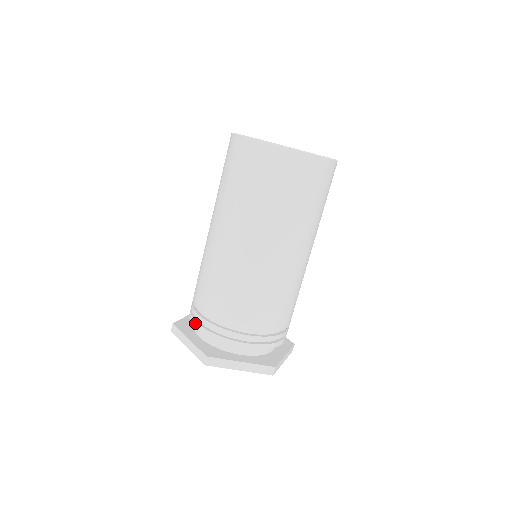
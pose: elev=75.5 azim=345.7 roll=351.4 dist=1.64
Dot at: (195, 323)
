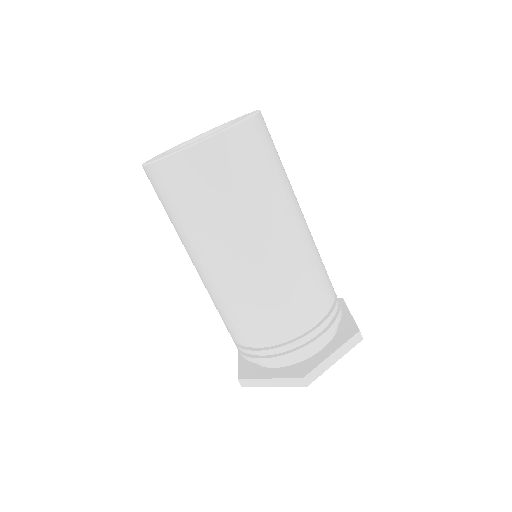
Dot at: occluded
